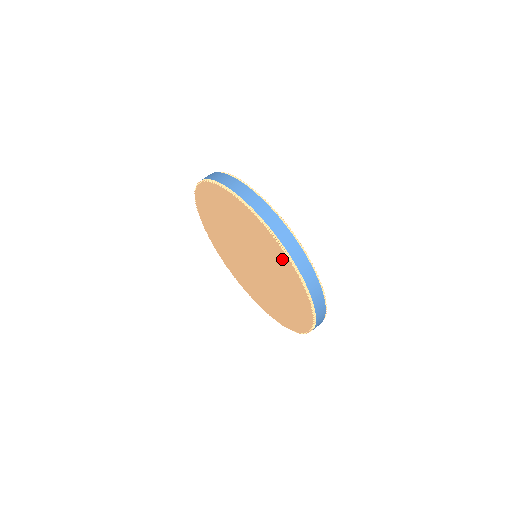
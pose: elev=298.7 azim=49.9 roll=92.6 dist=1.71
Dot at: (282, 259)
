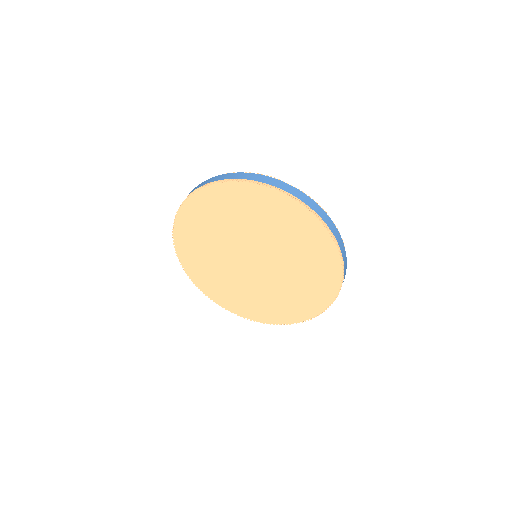
Dot at: (241, 193)
